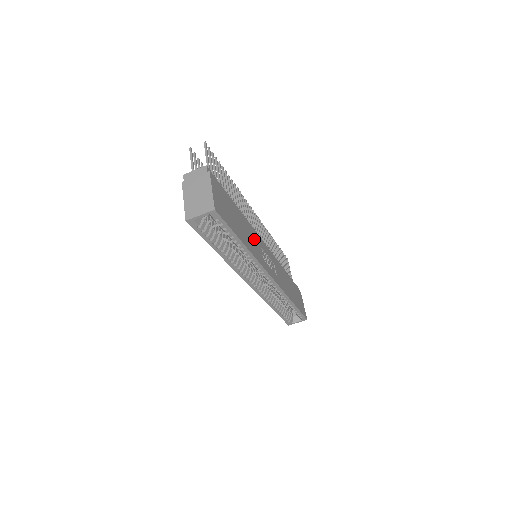
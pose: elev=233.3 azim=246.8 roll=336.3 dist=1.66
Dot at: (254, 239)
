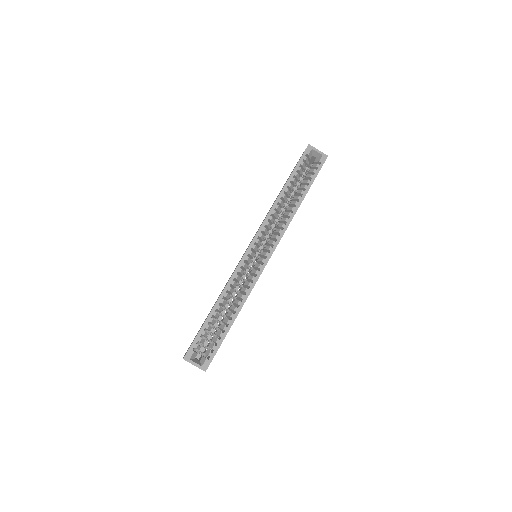
Dot at: occluded
